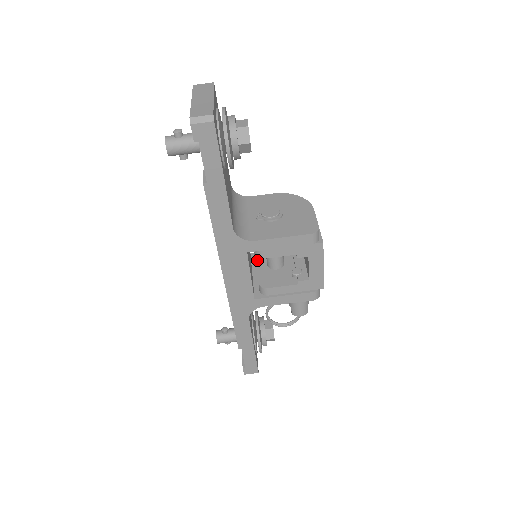
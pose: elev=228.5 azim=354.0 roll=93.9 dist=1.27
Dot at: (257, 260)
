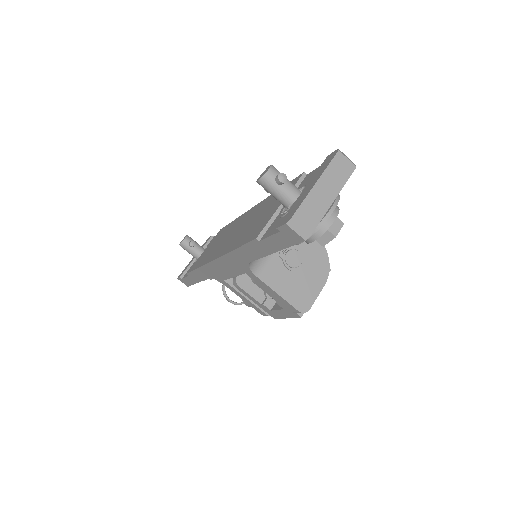
Dot at: occluded
